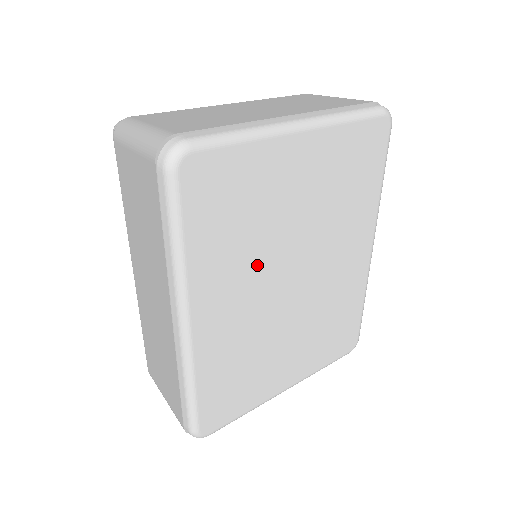
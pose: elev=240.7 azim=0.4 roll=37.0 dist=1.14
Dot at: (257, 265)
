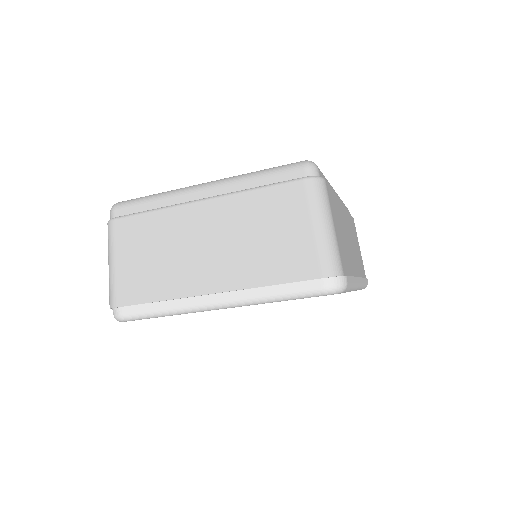
Dot at: occluded
